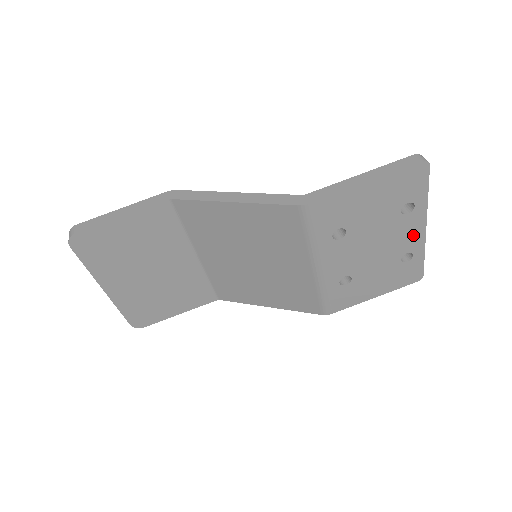
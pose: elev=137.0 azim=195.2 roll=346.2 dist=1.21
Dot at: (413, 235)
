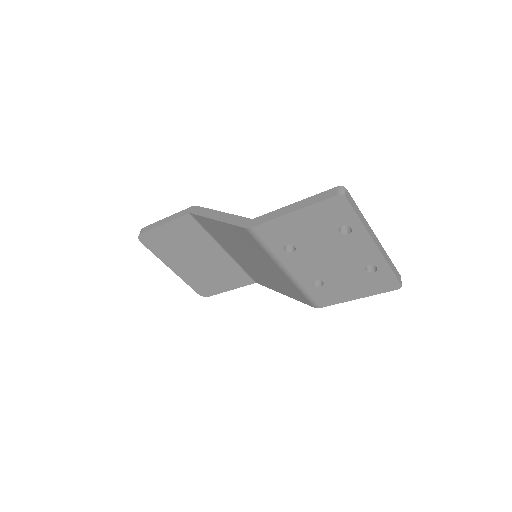
Dot at: (366, 251)
